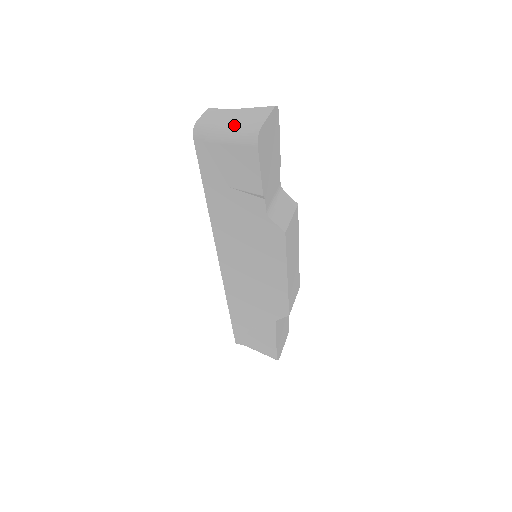
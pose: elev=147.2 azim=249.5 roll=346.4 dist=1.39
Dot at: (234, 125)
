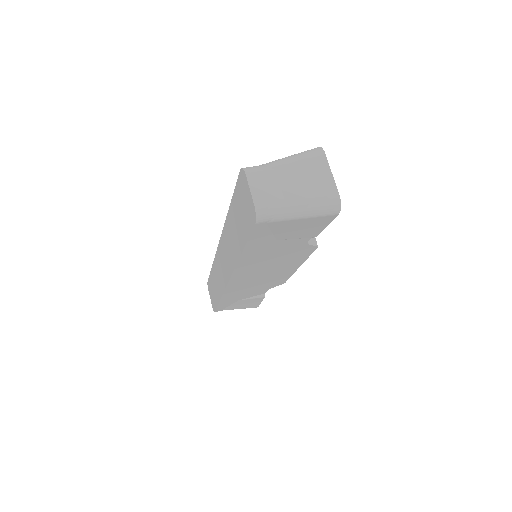
Dot at: (304, 198)
